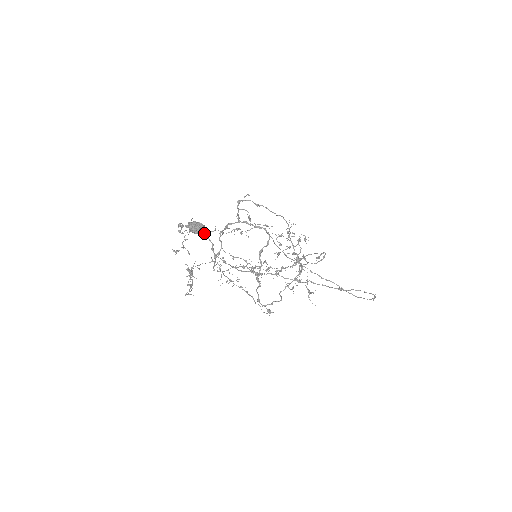
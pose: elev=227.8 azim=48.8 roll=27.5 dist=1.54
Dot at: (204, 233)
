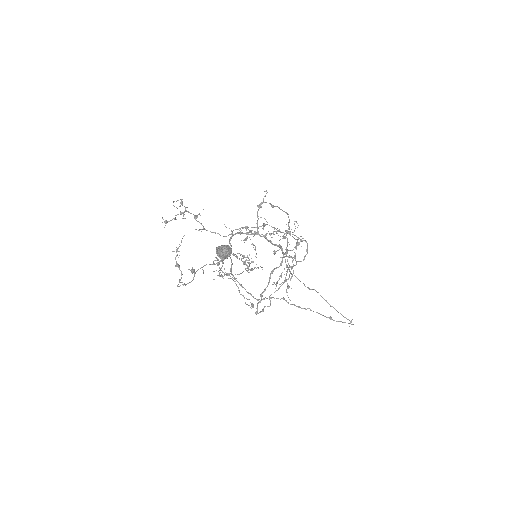
Dot at: (229, 256)
